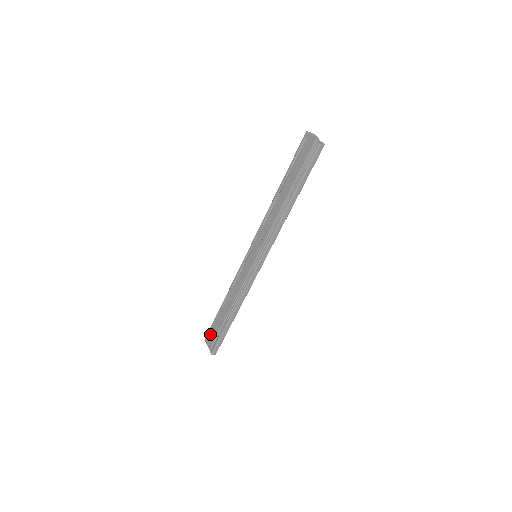
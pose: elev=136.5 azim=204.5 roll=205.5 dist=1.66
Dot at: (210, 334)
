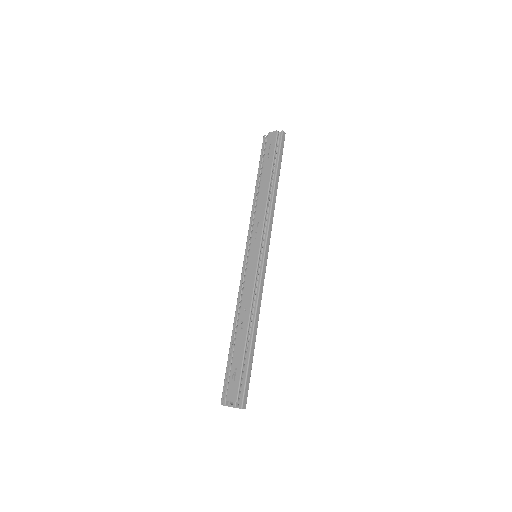
Dot at: (228, 387)
